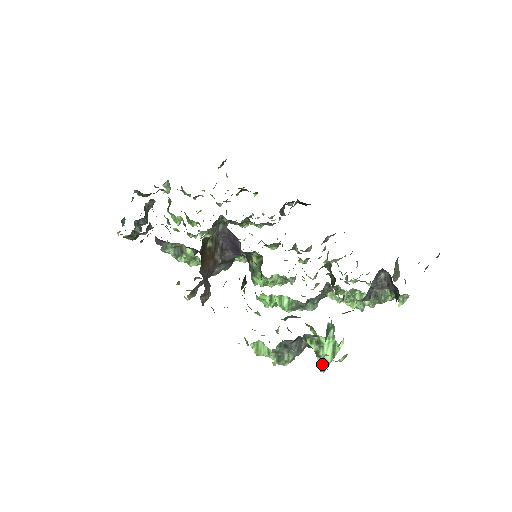
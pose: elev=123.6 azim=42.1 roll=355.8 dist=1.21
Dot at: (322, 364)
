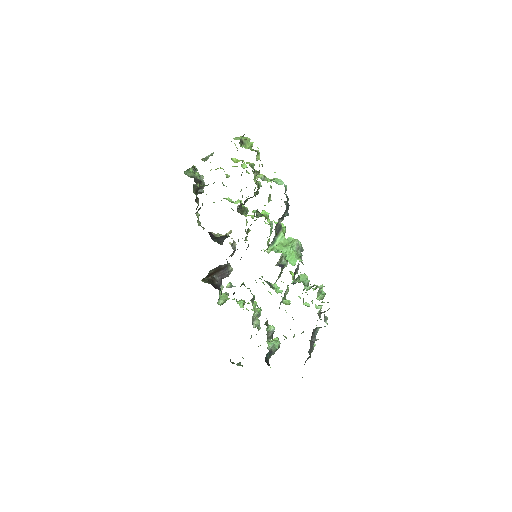
Dot at: occluded
